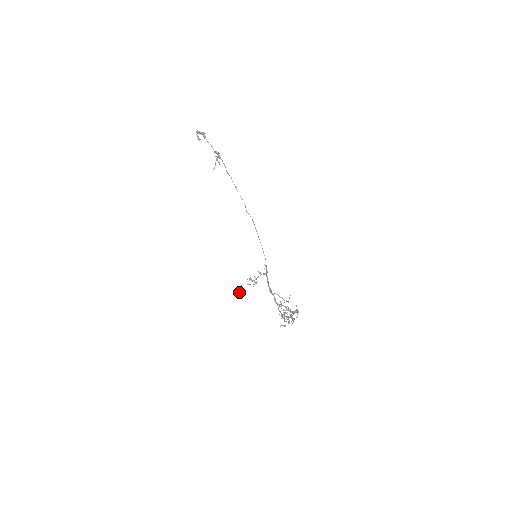
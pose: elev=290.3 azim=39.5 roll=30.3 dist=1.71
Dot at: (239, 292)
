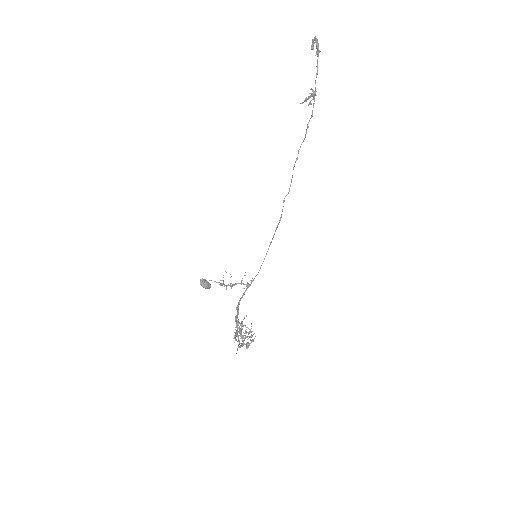
Dot at: (203, 286)
